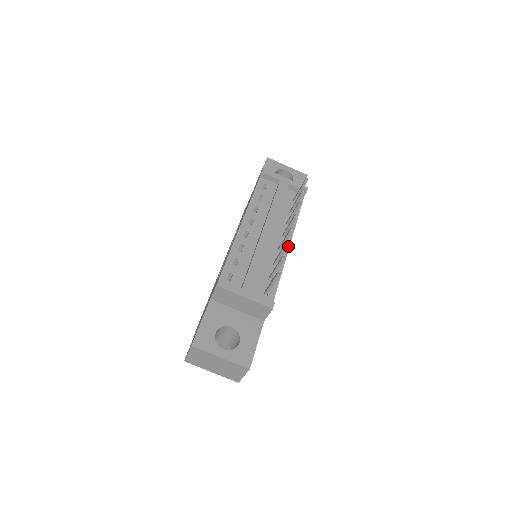
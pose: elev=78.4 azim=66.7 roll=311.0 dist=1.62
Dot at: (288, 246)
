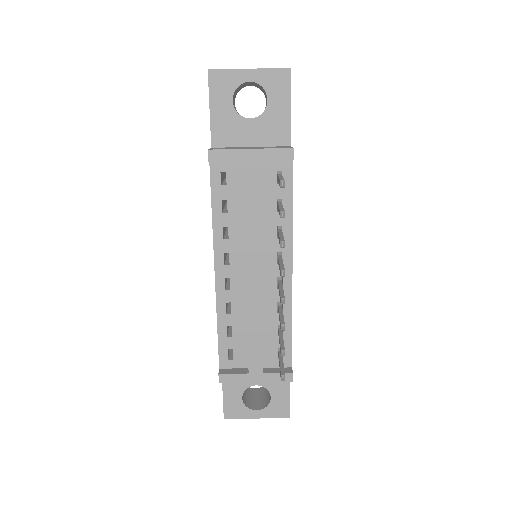
Dot at: (290, 273)
